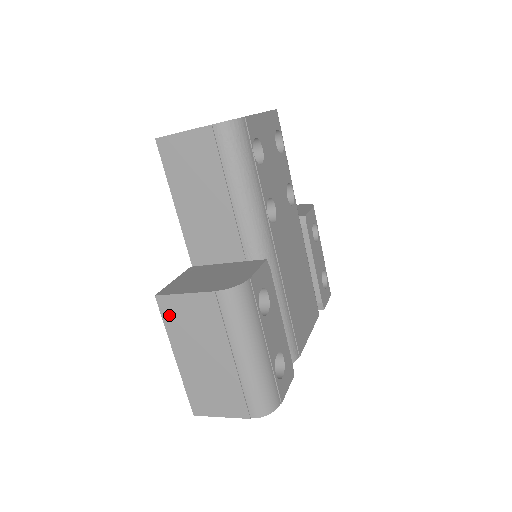
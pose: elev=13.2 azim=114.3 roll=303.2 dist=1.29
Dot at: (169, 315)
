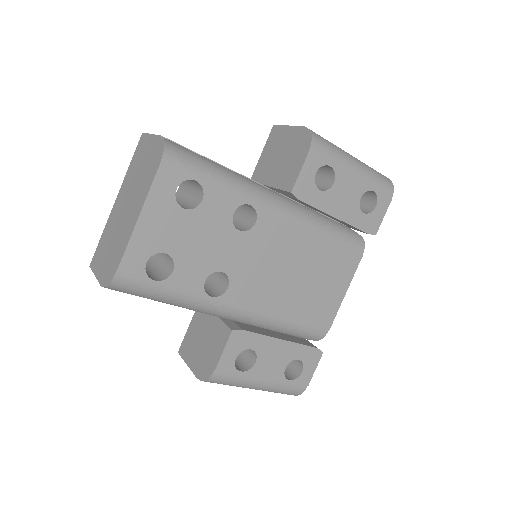
Dot at: occluded
